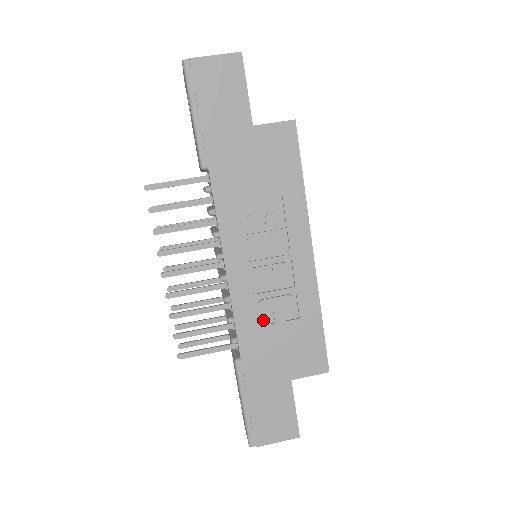
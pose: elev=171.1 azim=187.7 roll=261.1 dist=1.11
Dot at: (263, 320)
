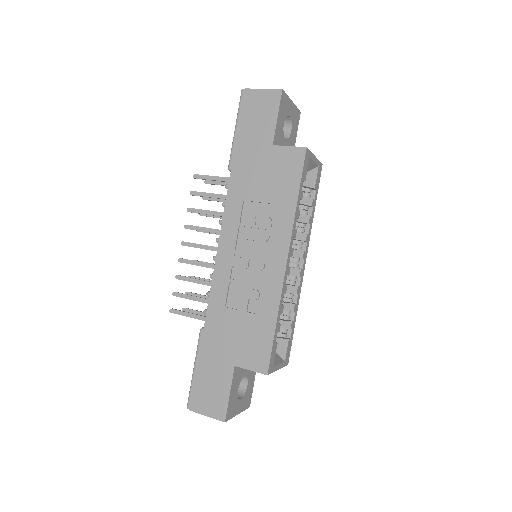
Dot at: (231, 304)
